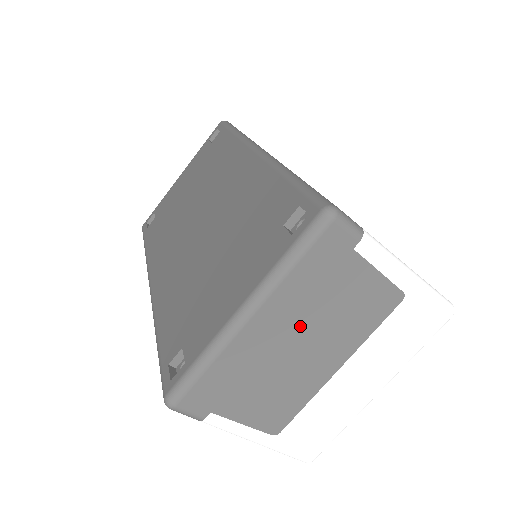
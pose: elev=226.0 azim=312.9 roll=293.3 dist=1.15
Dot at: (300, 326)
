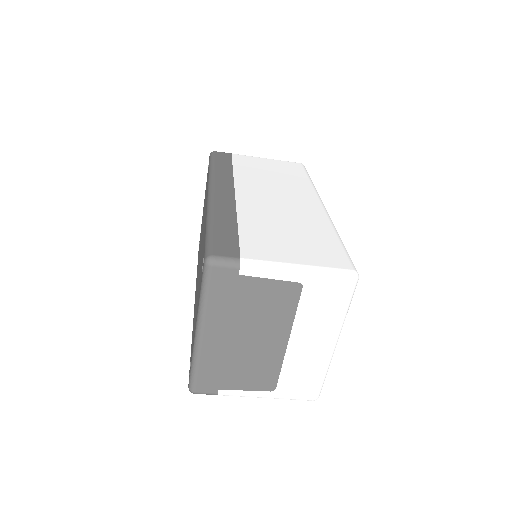
Dot at: (238, 328)
